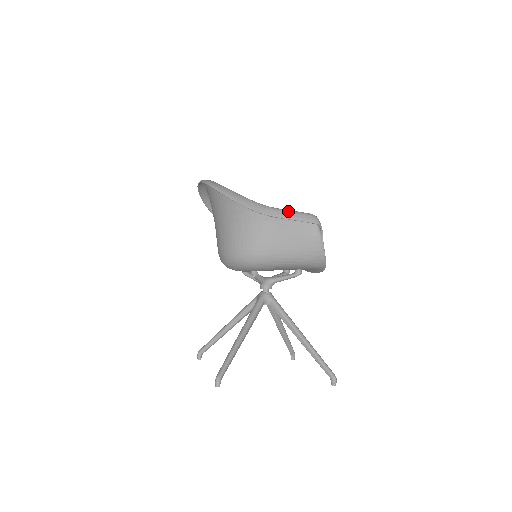
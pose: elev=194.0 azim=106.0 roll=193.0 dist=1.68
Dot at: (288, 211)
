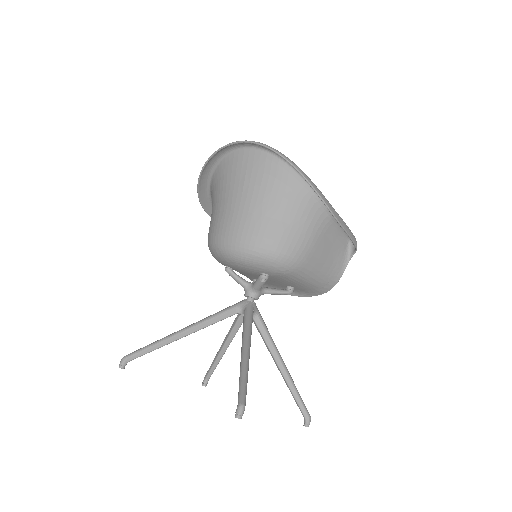
Dot at: occluded
